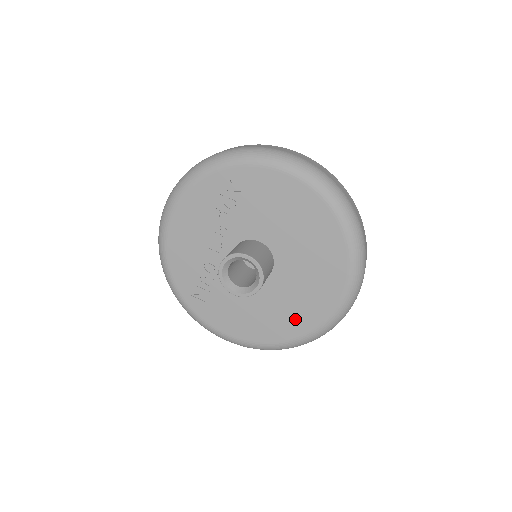
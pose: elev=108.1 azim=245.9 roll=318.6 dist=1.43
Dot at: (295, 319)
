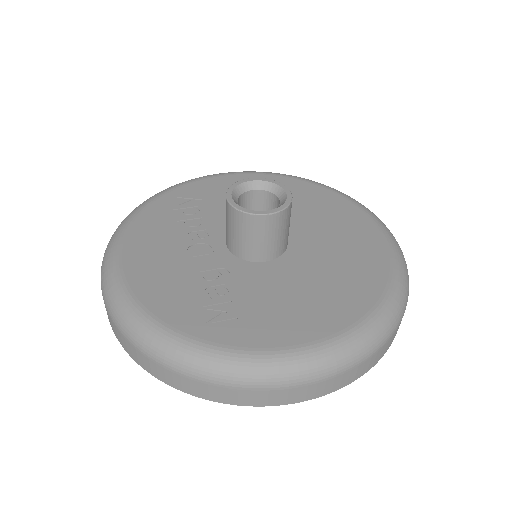
Dot at: (361, 265)
